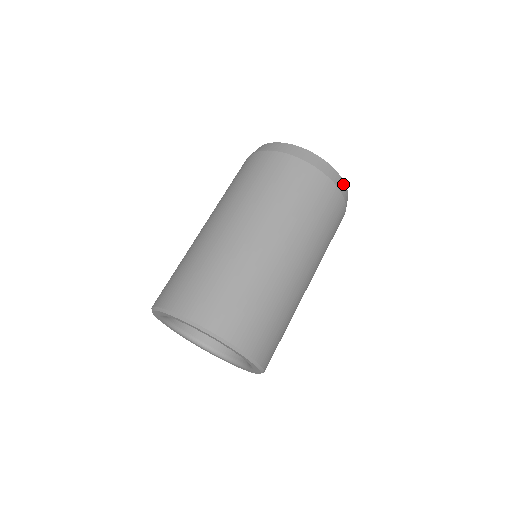
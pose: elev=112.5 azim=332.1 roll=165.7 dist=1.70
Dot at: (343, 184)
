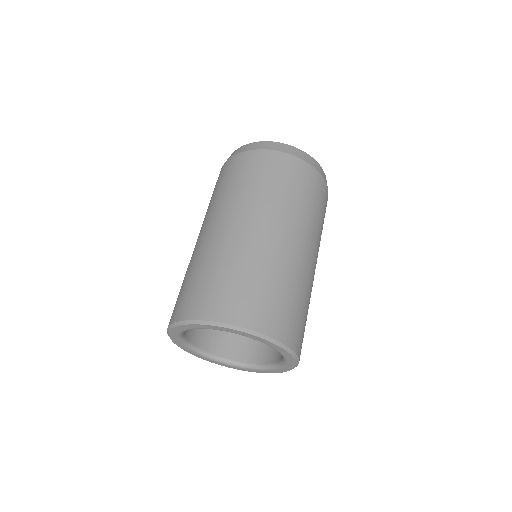
Dot at: (323, 172)
